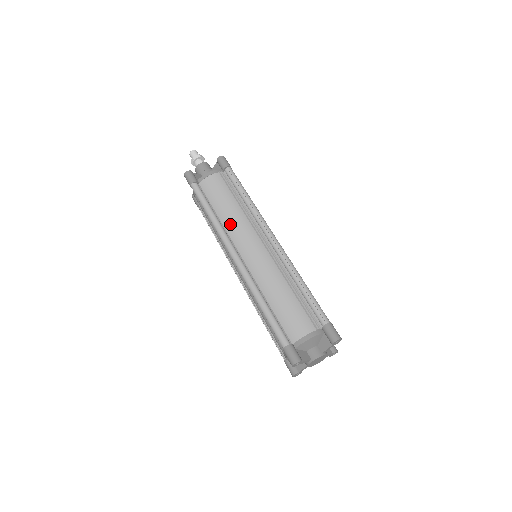
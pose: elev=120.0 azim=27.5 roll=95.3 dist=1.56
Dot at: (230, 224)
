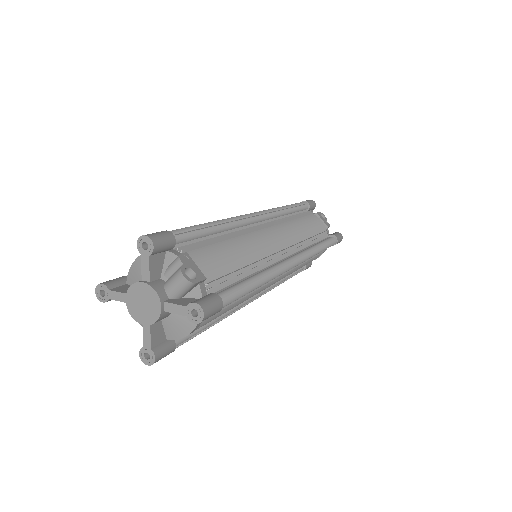
Dot at: occluded
